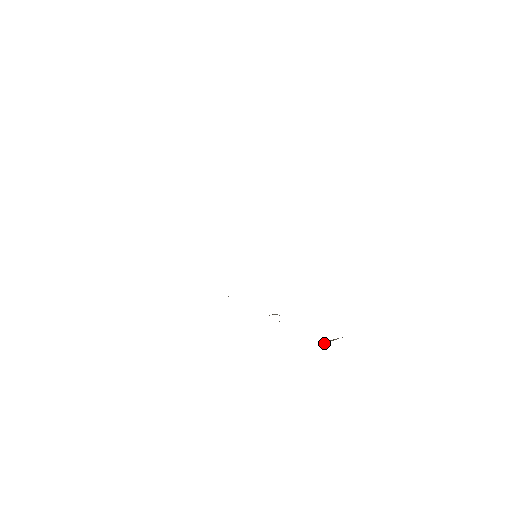
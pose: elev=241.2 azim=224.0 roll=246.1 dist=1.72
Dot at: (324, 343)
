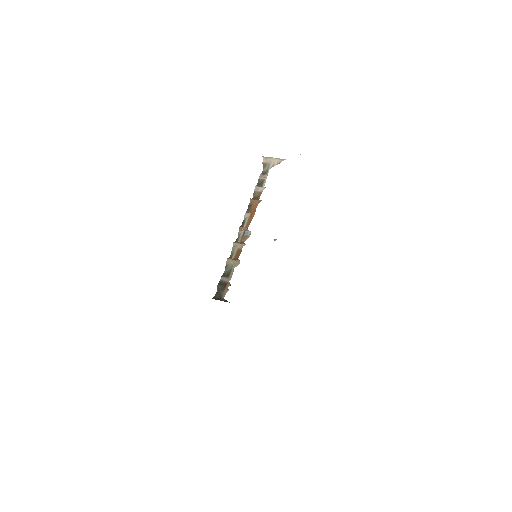
Dot at: (263, 170)
